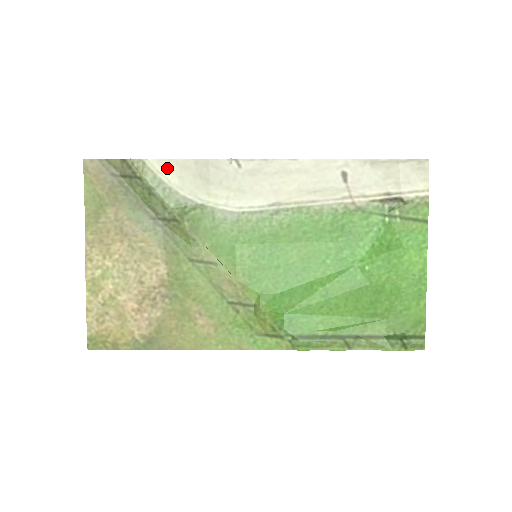
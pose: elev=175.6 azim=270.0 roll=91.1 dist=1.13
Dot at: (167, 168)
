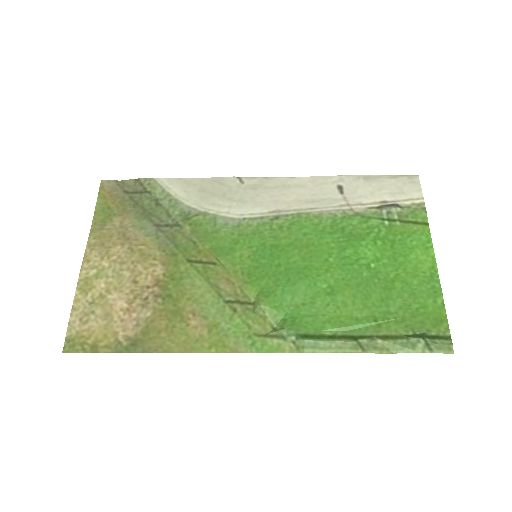
Dot at: (175, 185)
